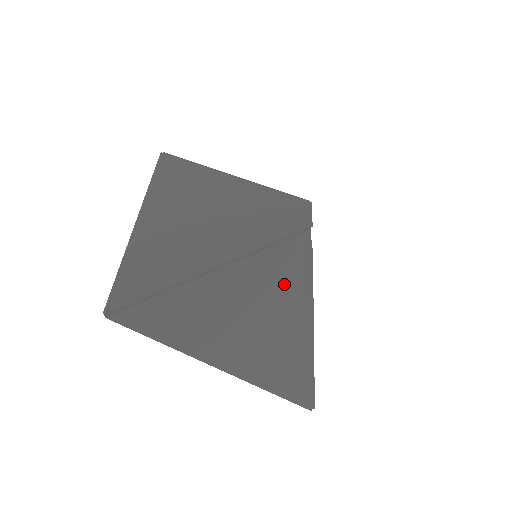
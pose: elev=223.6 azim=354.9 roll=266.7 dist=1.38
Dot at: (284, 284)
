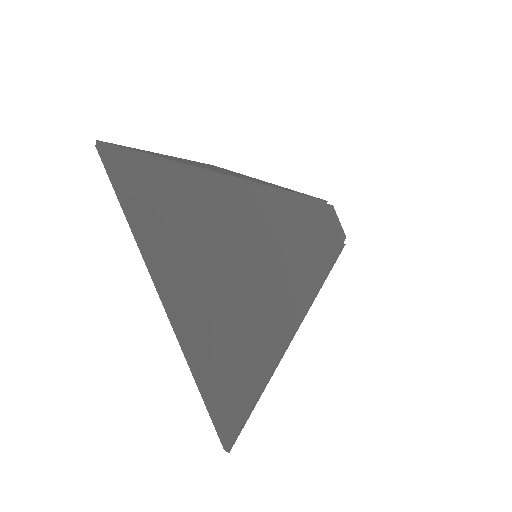
Dot at: occluded
